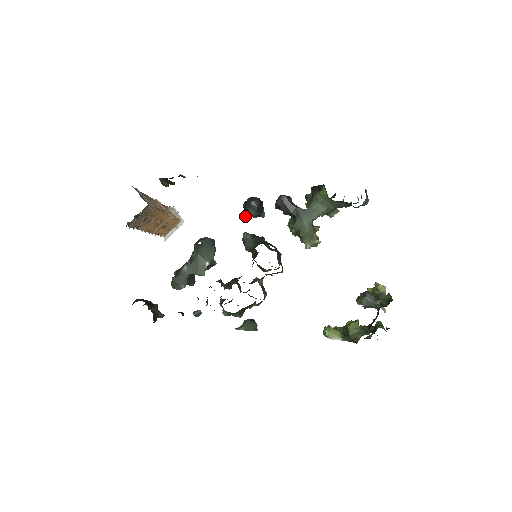
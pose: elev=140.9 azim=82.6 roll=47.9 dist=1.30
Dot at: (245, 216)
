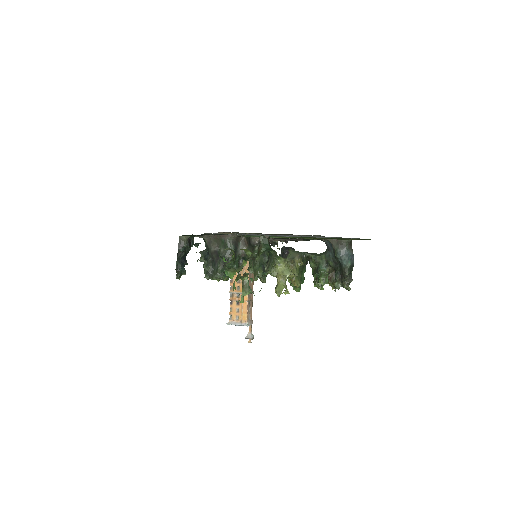
Dot at: occluded
